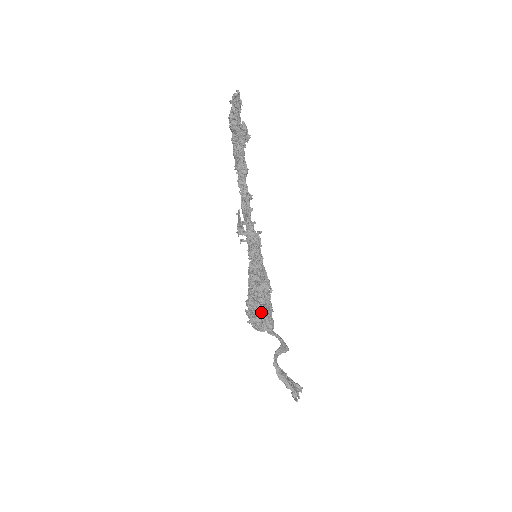
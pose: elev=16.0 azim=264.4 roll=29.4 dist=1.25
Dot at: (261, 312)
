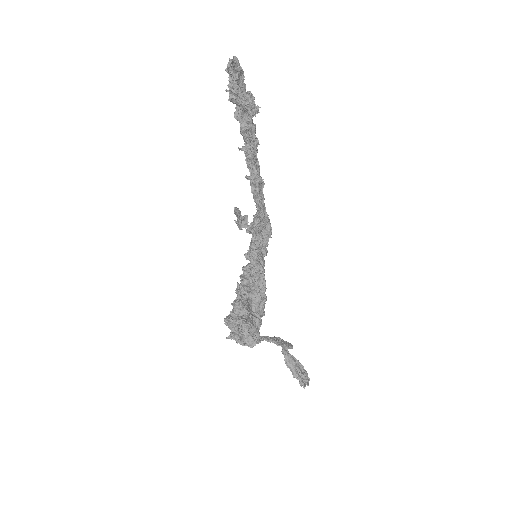
Dot at: (239, 333)
